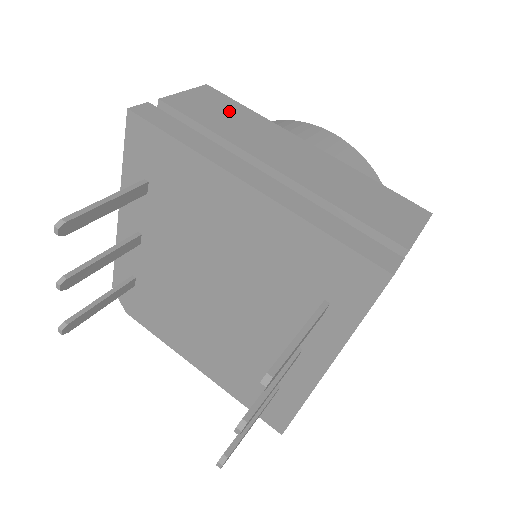
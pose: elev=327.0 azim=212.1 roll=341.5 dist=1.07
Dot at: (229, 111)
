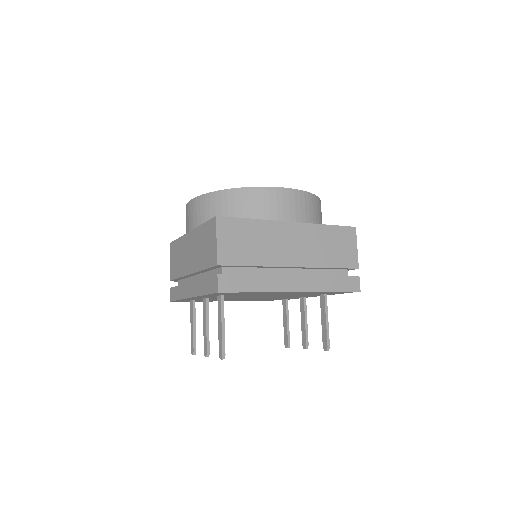
Dot at: (246, 235)
